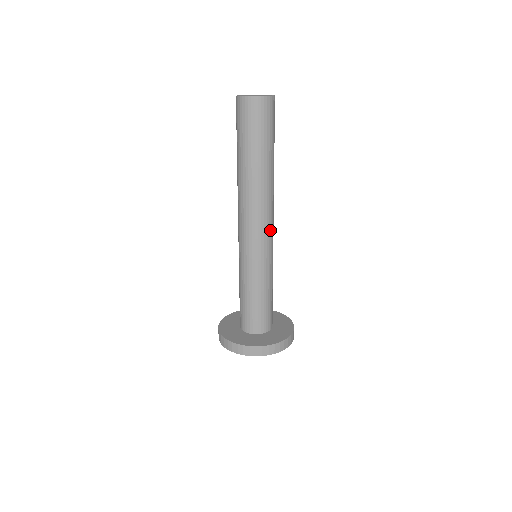
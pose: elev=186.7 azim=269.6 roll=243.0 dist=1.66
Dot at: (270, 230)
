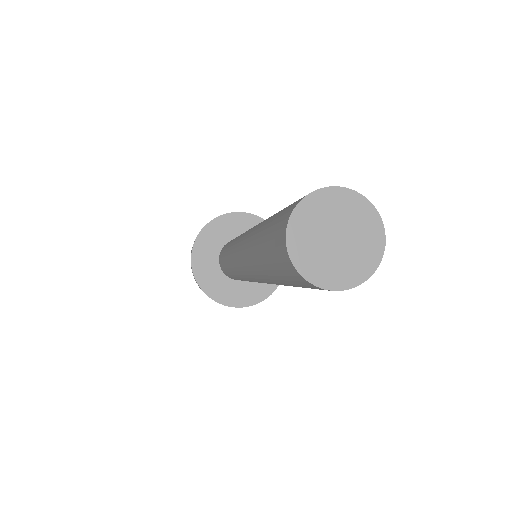
Dot at: occluded
